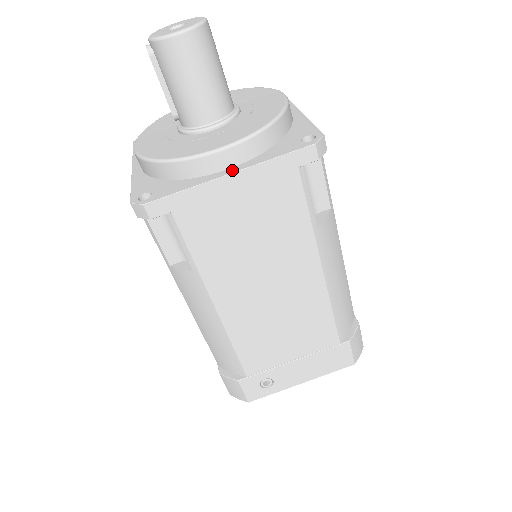
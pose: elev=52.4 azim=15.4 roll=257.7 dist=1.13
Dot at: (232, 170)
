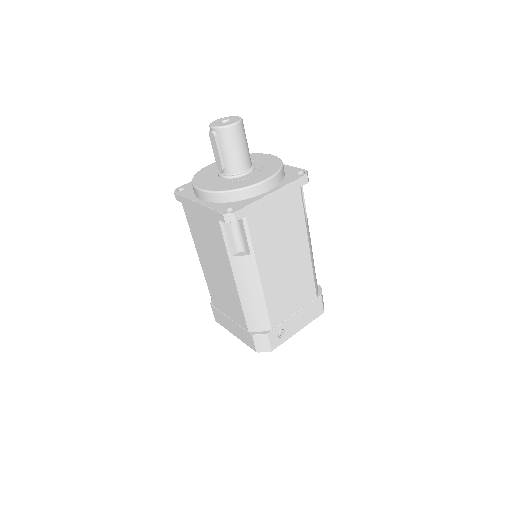
Dot at: (272, 191)
